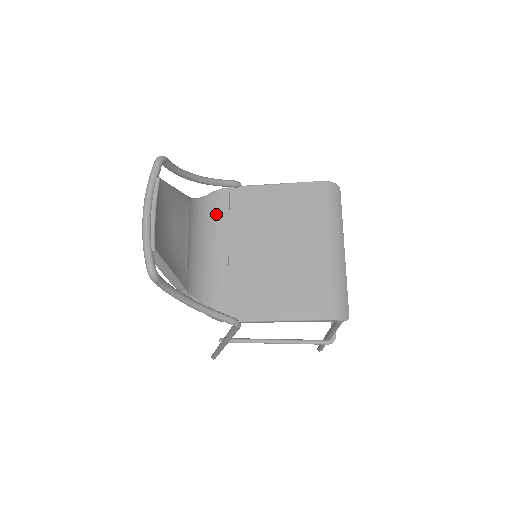
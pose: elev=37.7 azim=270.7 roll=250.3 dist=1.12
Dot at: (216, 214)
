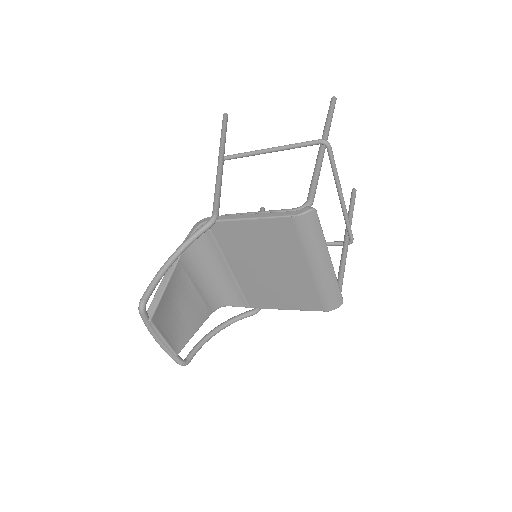
Dot at: (207, 246)
